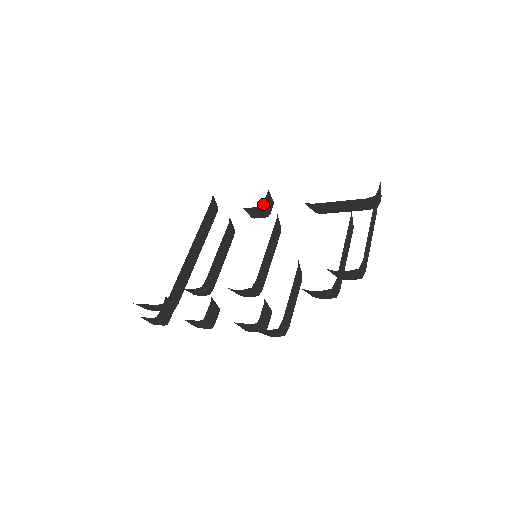
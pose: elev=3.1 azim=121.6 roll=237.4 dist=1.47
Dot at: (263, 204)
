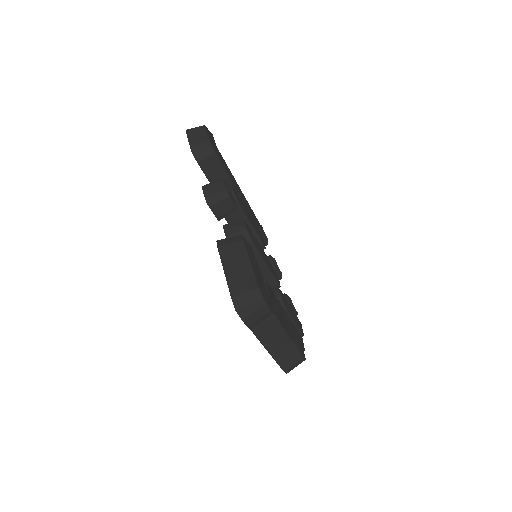
Dot at: (218, 219)
